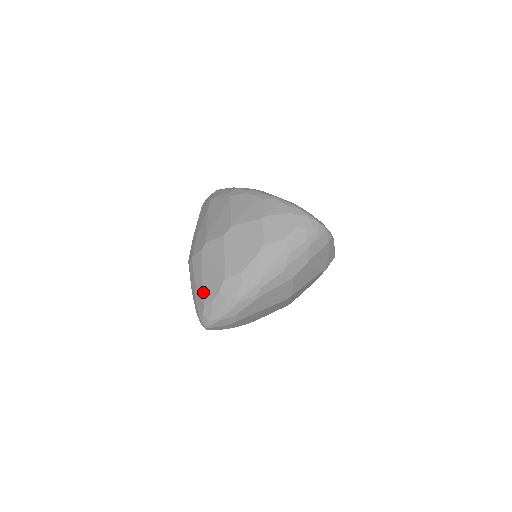
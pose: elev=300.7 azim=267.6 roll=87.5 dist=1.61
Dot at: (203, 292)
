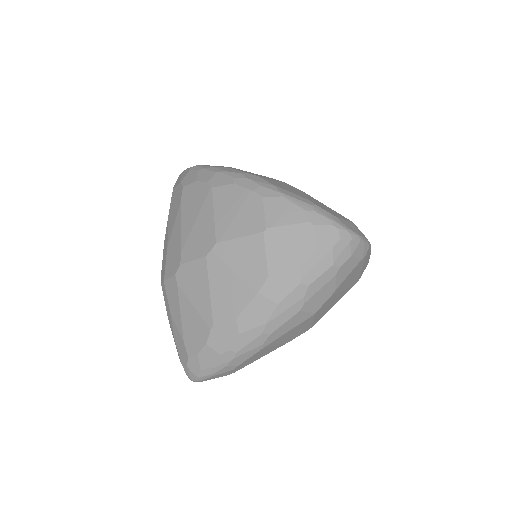
Dot at: (184, 337)
